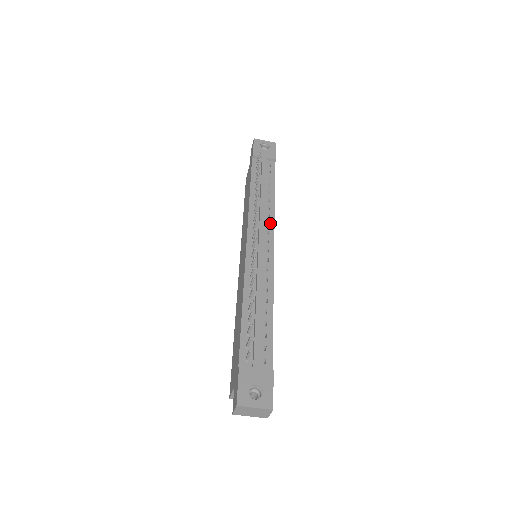
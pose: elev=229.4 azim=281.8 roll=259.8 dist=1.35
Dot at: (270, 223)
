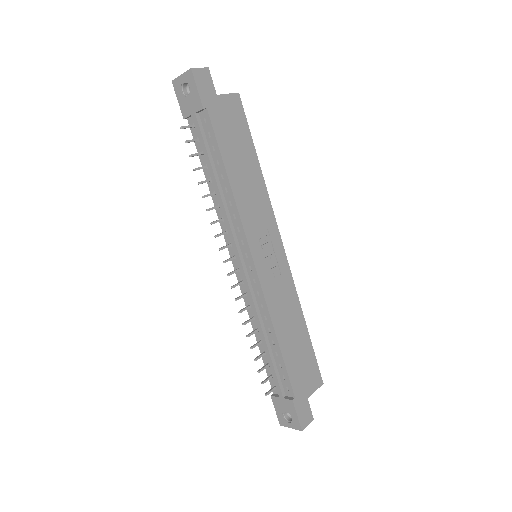
Dot at: (239, 228)
